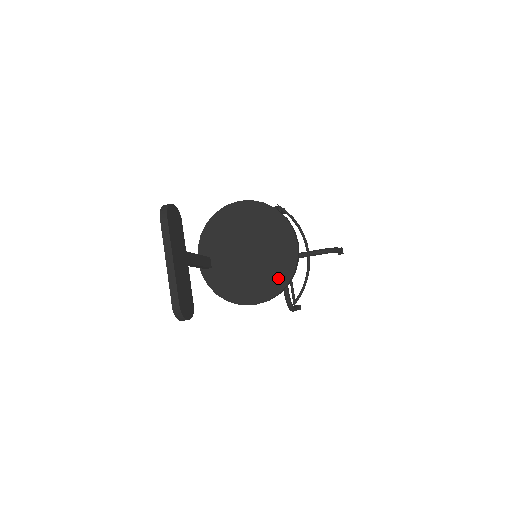
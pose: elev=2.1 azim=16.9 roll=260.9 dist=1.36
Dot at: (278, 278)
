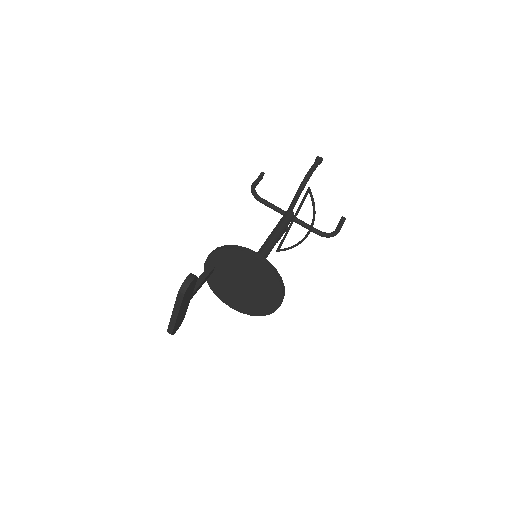
Dot at: (255, 310)
